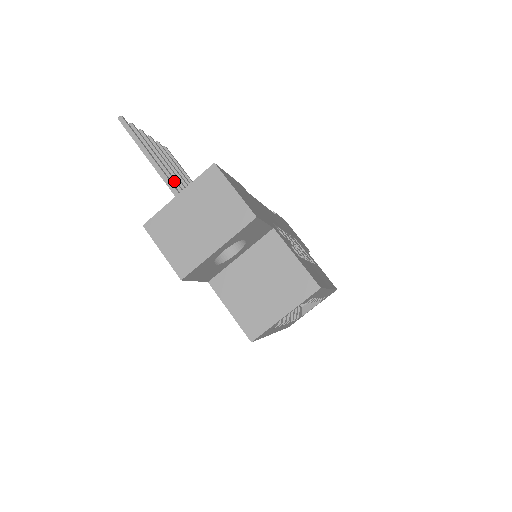
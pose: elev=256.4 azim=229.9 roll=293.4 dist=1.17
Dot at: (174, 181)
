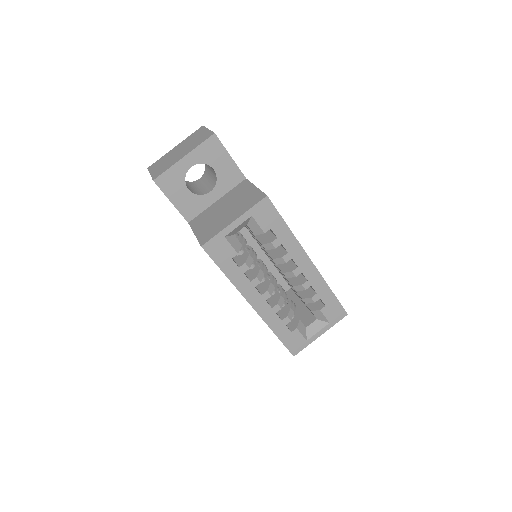
Dot at: occluded
